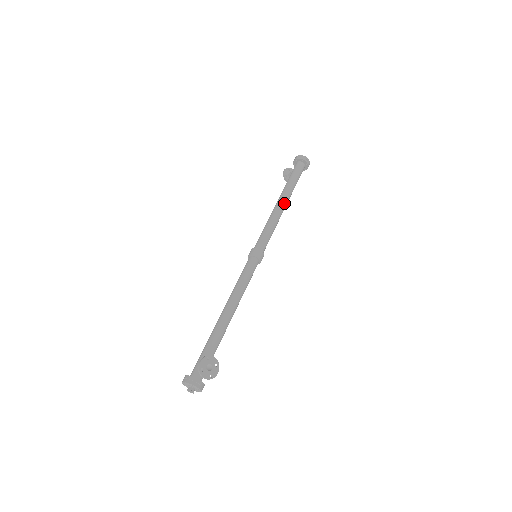
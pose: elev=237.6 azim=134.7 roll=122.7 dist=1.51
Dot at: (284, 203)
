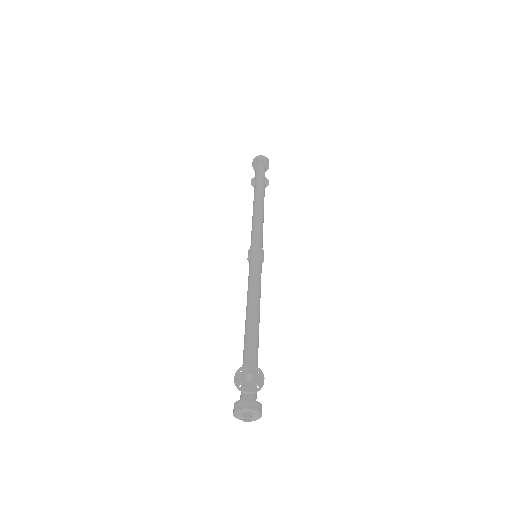
Dot at: (259, 199)
